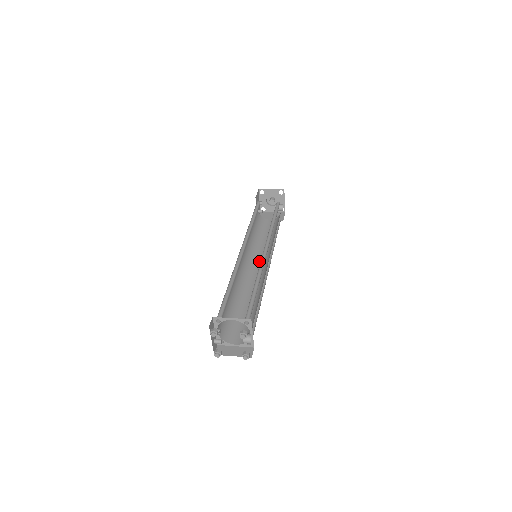
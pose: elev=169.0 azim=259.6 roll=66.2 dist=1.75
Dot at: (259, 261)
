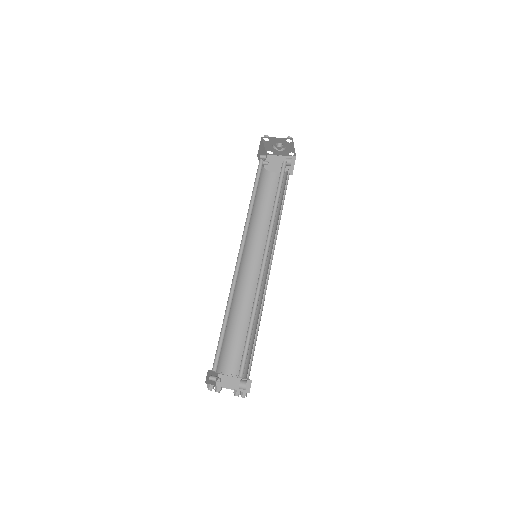
Dot at: (261, 251)
